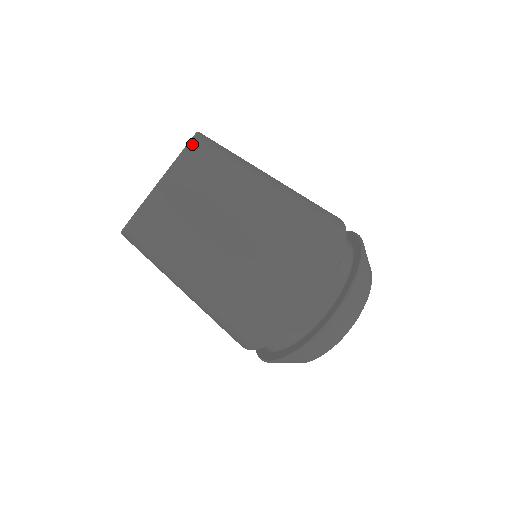
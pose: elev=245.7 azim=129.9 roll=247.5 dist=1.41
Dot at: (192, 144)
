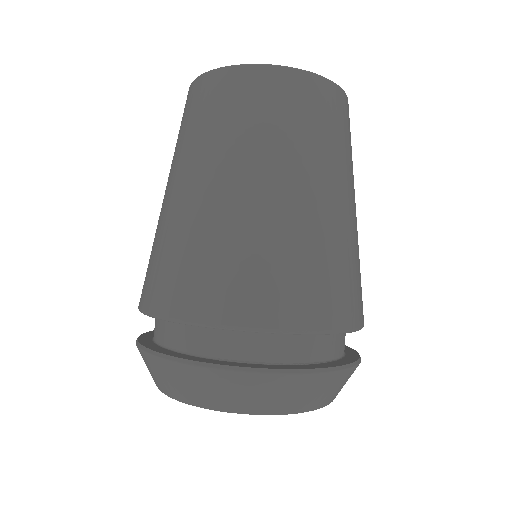
Dot at: occluded
